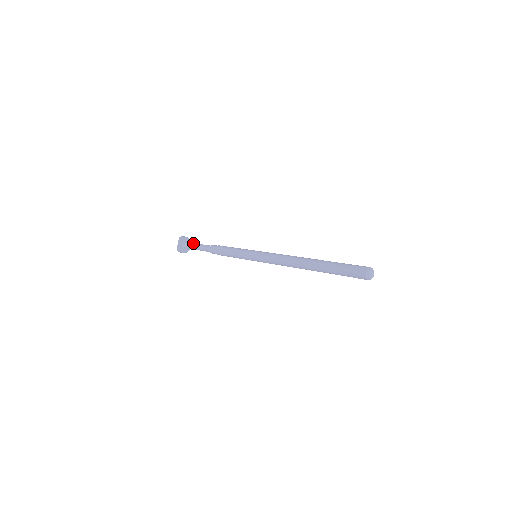
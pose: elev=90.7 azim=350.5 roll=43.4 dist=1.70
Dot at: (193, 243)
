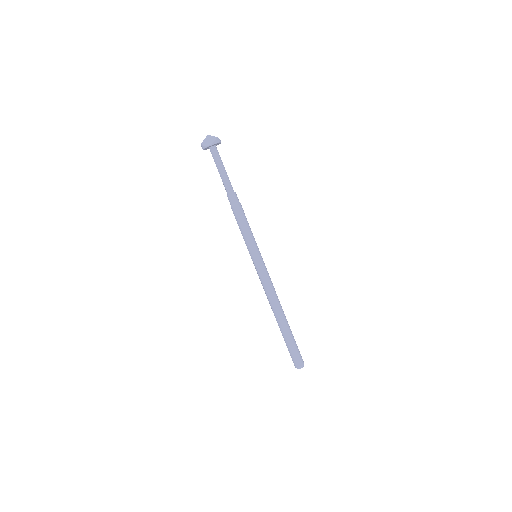
Dot at: (222, 162)
